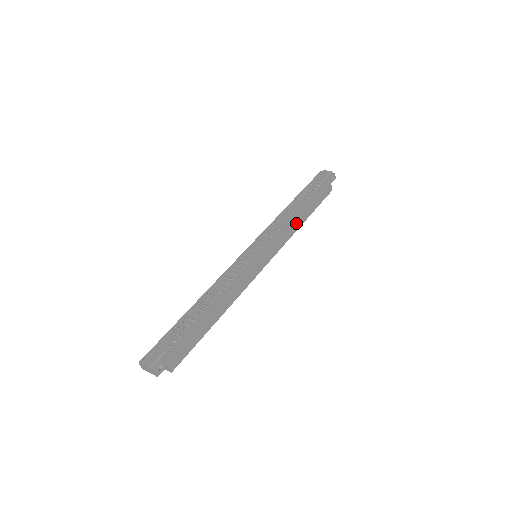
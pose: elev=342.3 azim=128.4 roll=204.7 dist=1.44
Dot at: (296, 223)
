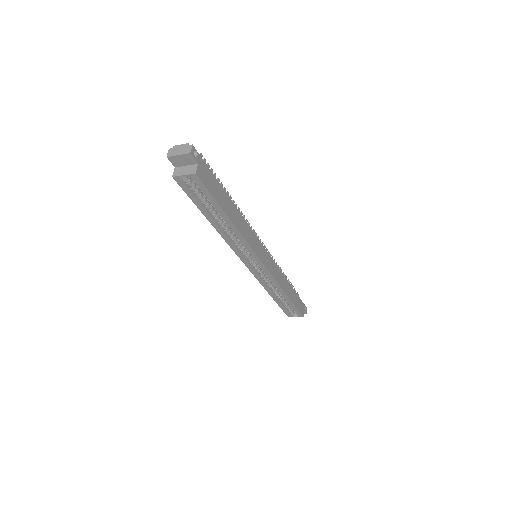
Dot at: (284, 284)
